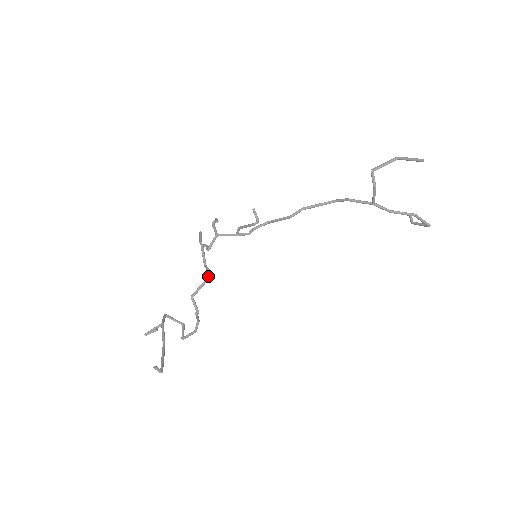
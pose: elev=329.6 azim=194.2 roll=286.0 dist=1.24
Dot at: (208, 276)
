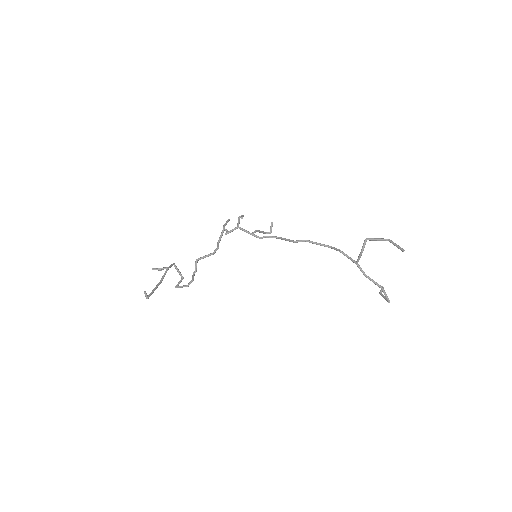
Dot at: (215, 251)
